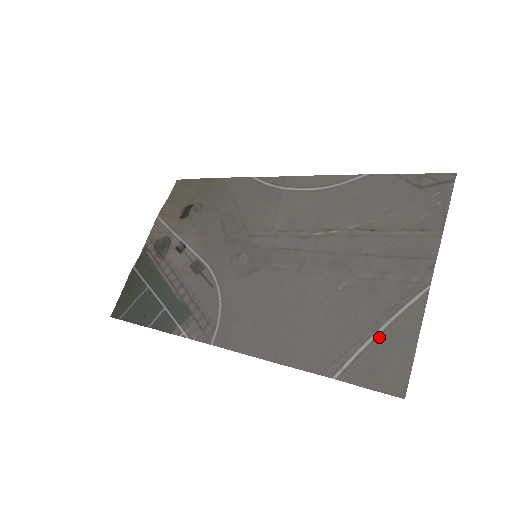
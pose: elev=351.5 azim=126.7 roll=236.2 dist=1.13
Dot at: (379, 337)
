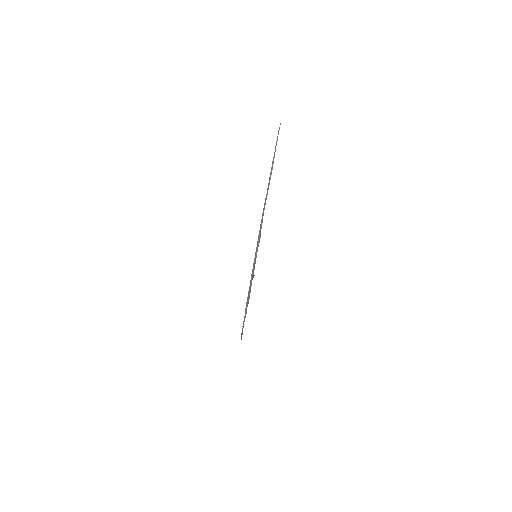
Dot at: (253, 266)
